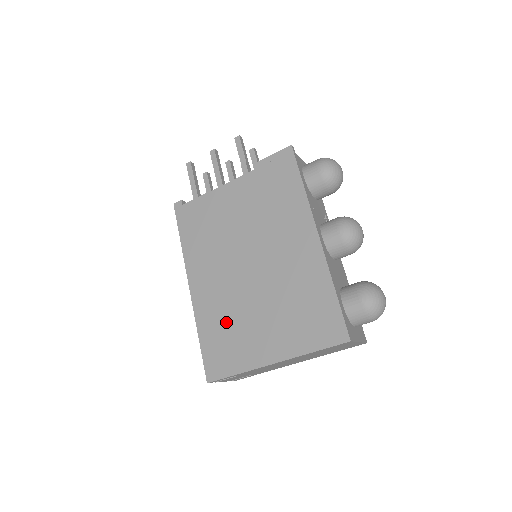
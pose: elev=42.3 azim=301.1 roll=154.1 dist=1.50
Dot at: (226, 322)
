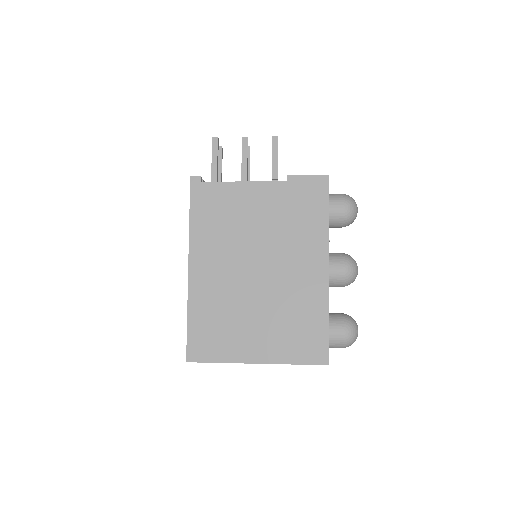
Dot at: (220, 314)
